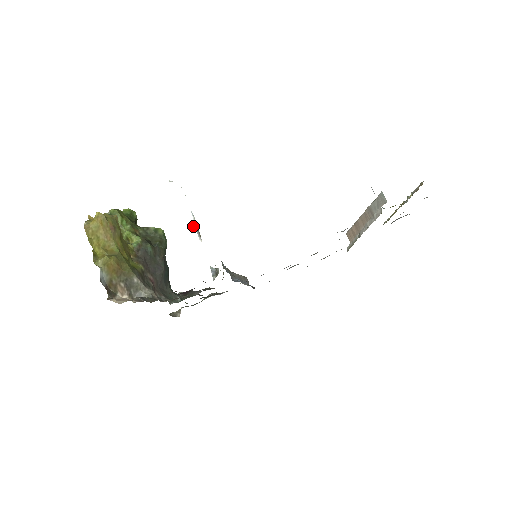
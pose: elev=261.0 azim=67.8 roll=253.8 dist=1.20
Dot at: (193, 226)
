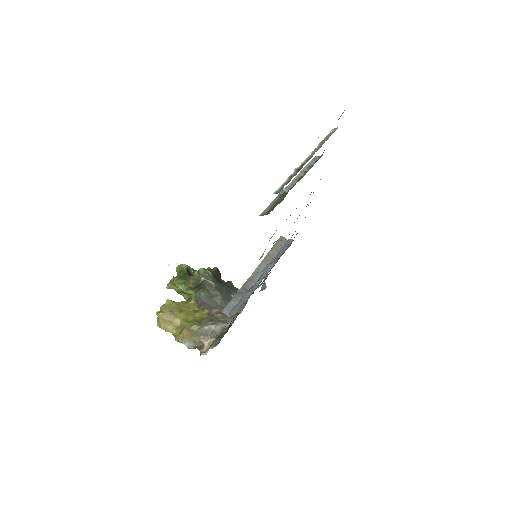
Dot at: occluded
